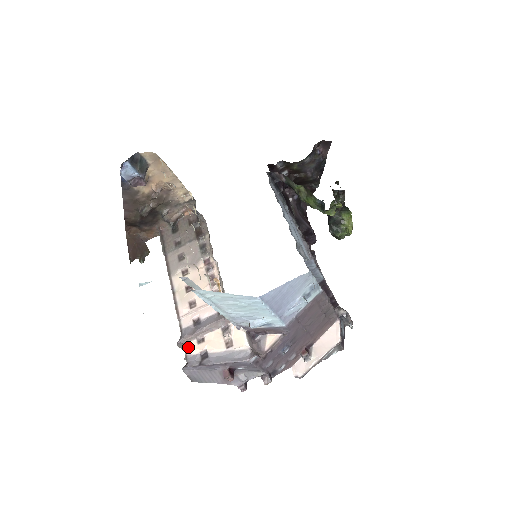
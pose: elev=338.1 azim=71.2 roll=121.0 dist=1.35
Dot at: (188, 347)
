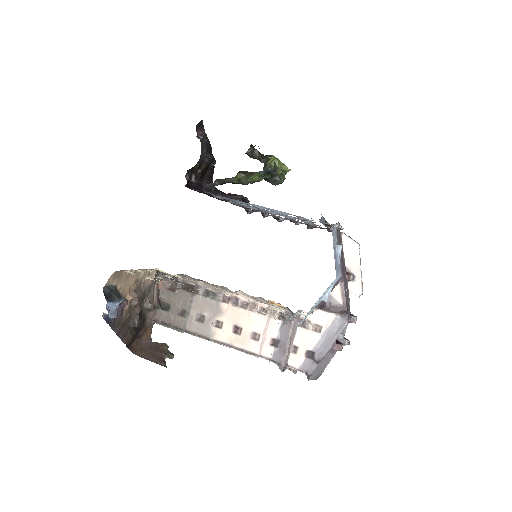
Dot at: (292, 364)
